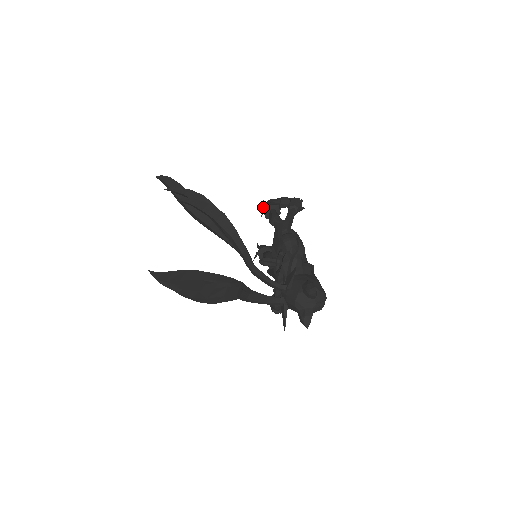
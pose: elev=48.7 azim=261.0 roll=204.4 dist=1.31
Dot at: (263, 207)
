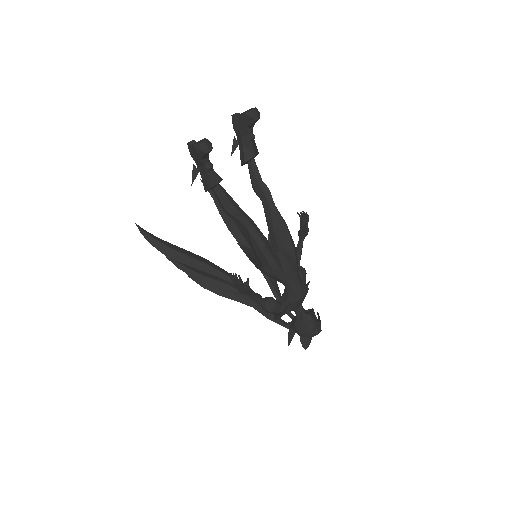
Dot at: occluded
